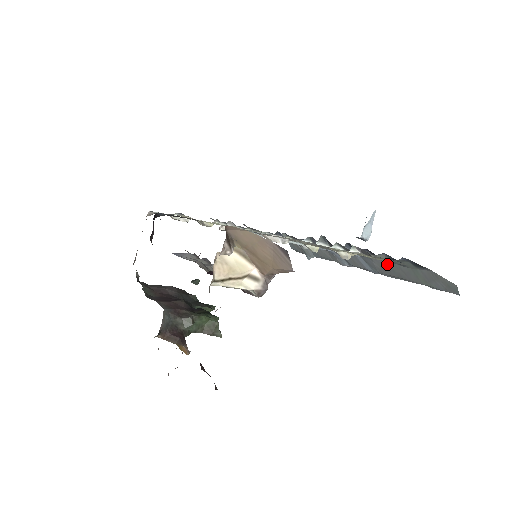
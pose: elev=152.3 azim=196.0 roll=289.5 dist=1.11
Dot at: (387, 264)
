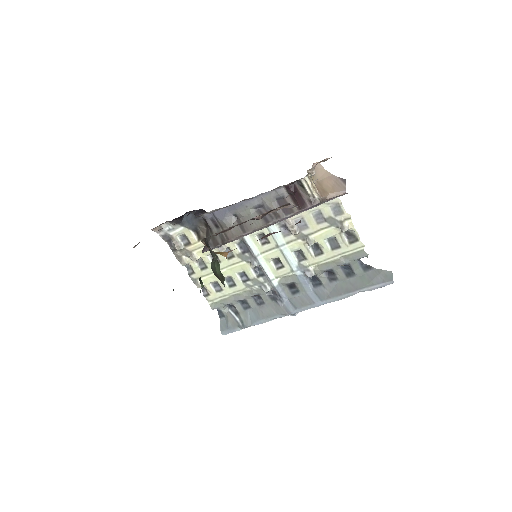
Dot at: (338, 285)
